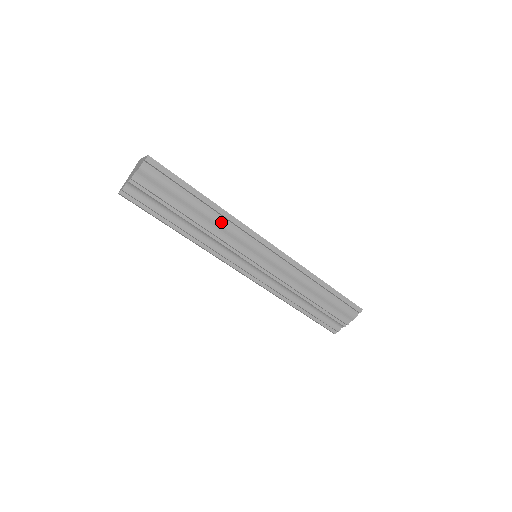
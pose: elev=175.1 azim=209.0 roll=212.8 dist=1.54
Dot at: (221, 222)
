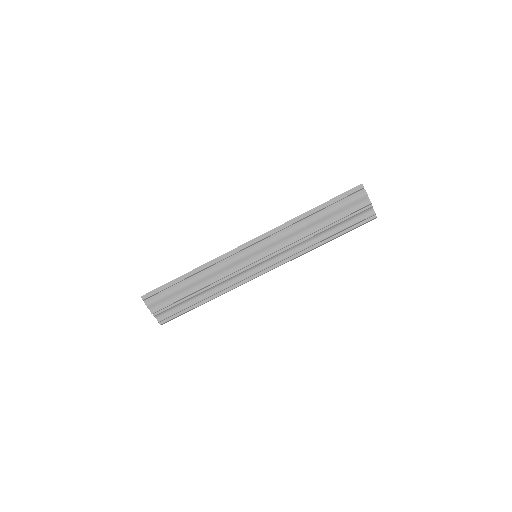
Dot at: (210, 272)
